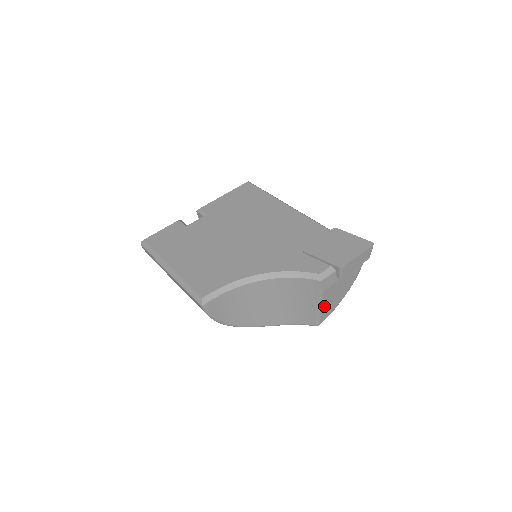
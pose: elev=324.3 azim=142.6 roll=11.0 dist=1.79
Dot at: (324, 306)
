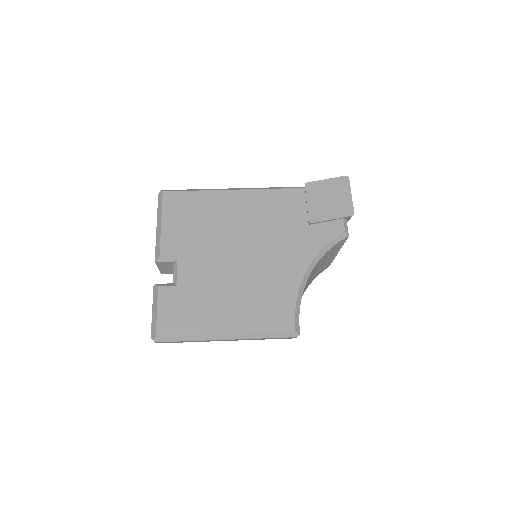
Dot at: occluded
